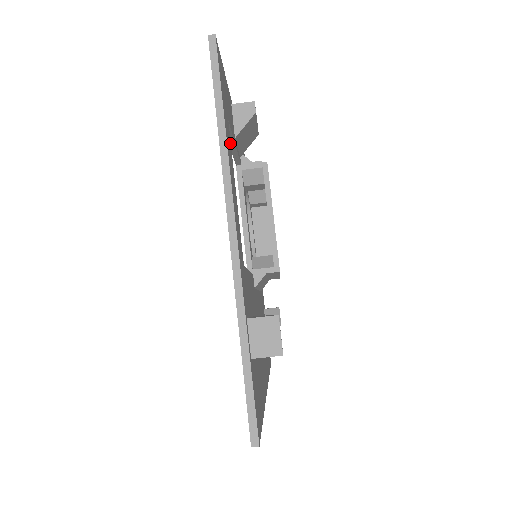
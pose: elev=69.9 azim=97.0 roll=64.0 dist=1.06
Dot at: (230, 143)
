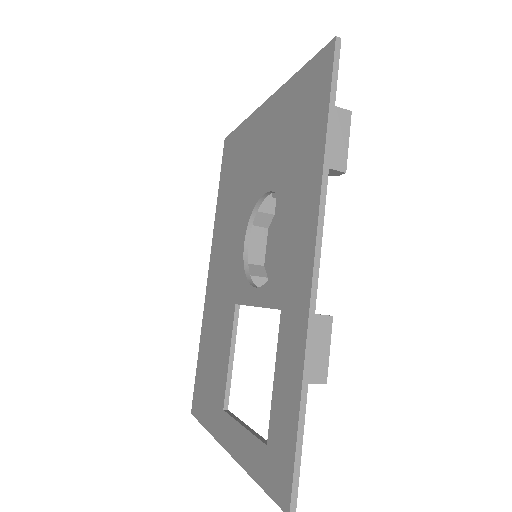
Dot at: occluded
